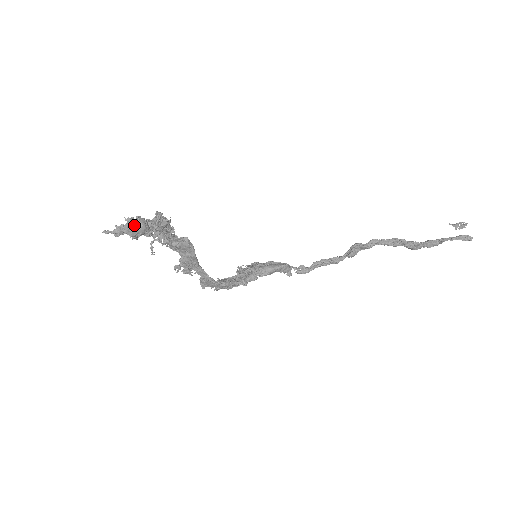
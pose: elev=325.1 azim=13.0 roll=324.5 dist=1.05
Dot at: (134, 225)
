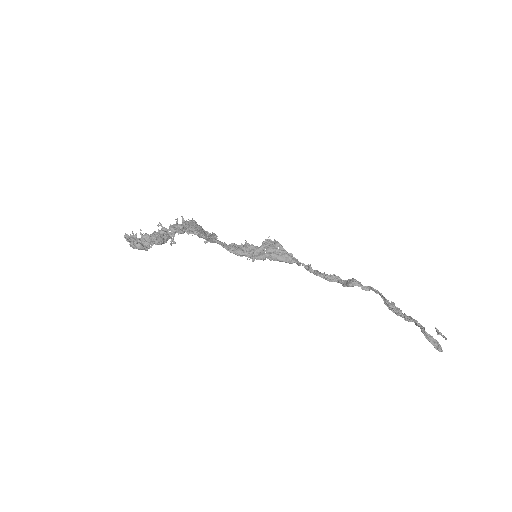
Dot at: (133, 246)
